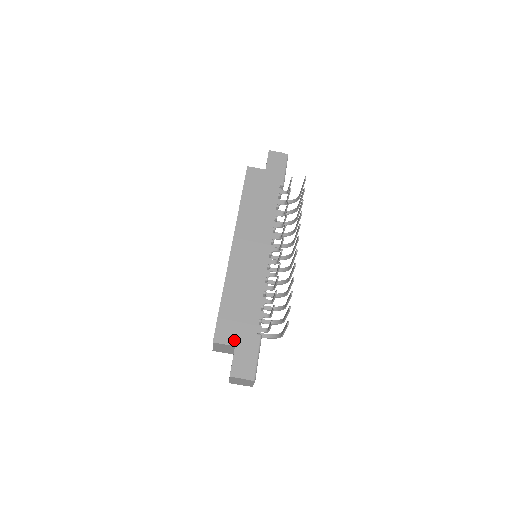
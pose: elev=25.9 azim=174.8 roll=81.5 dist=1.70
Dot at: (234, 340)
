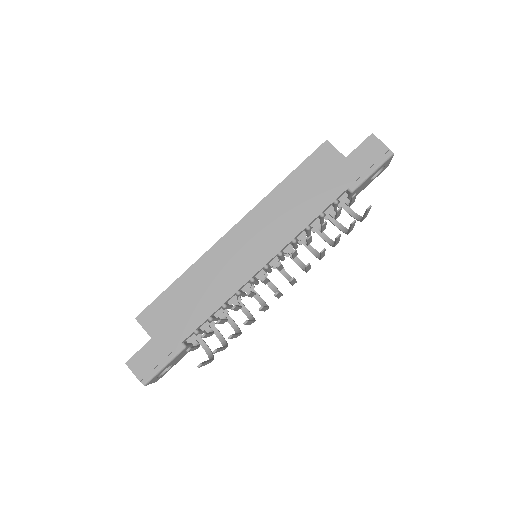
Dot at: (155, 332)
